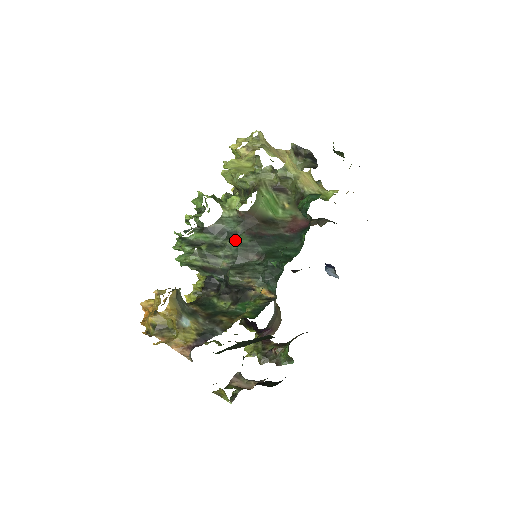
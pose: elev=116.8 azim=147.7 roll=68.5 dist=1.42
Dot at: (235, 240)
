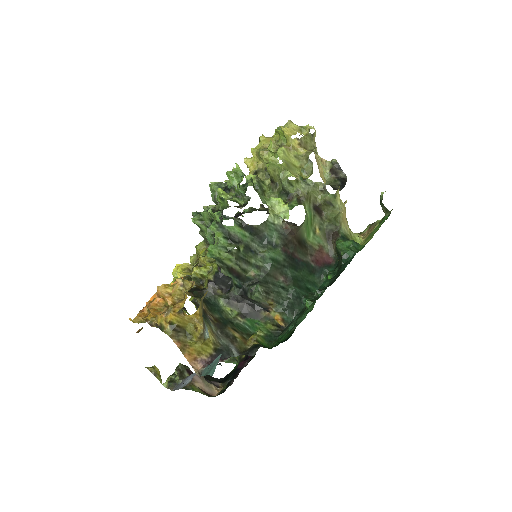
Dot at: (273, 254)
